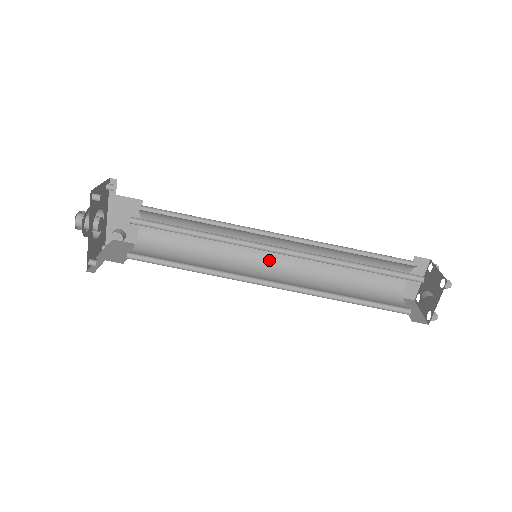
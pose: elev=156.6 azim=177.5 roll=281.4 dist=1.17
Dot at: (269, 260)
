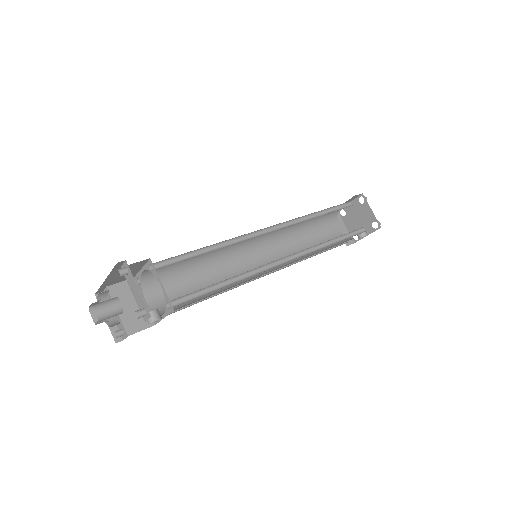
Dot at: (254, 240)
